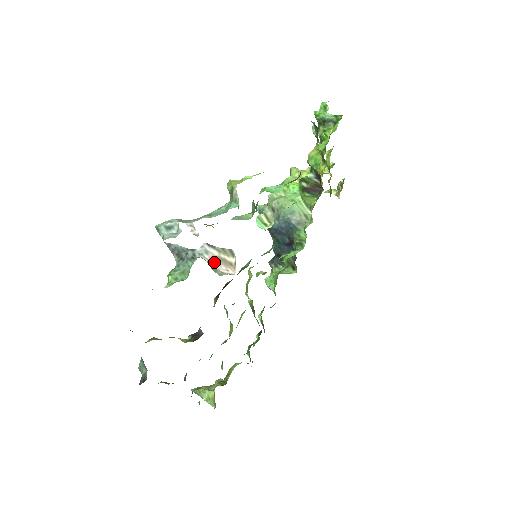
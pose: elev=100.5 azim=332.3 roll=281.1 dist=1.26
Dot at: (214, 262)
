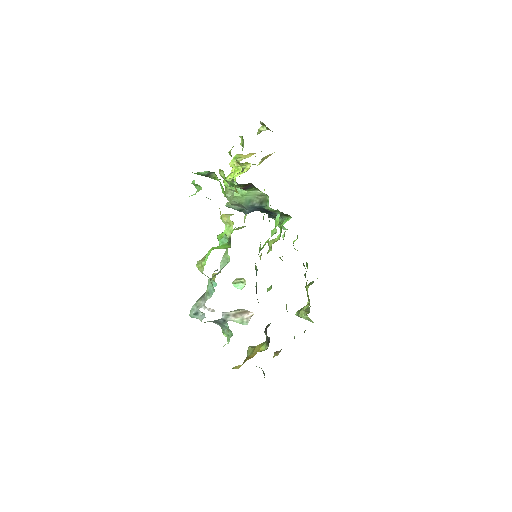
Dot at: (237, 316)
